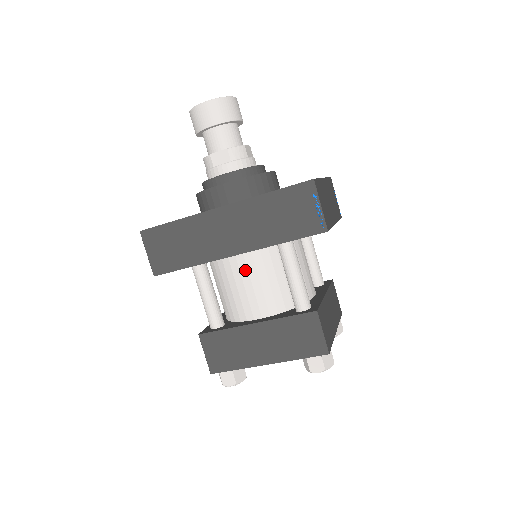
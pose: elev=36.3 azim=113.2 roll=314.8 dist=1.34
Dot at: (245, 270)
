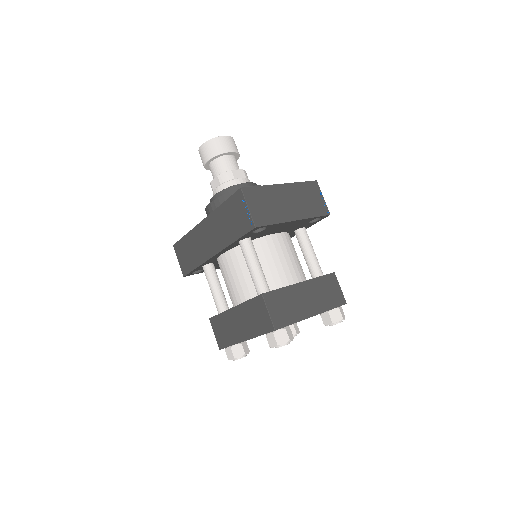
Dot at: (227, 266)
